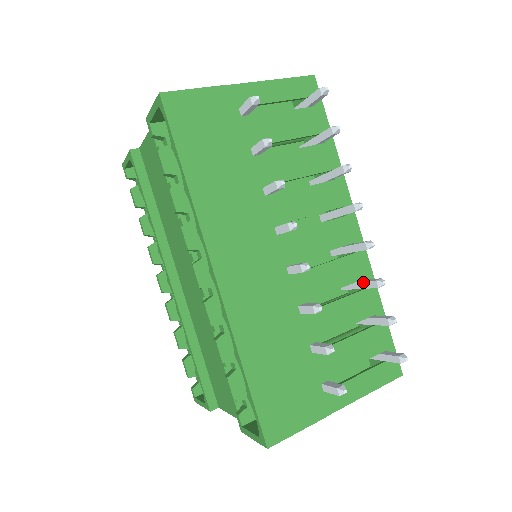
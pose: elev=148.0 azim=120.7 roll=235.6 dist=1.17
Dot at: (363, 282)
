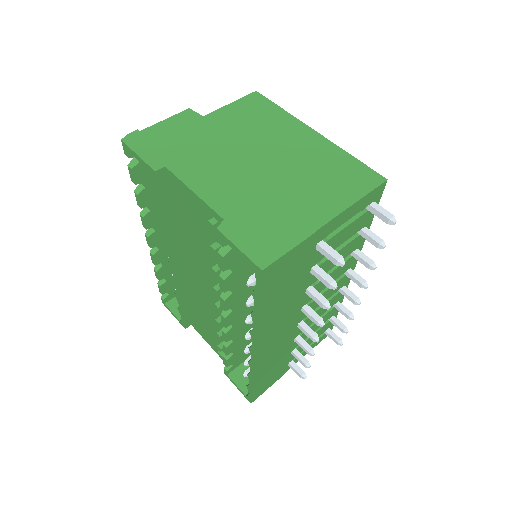
Dot at: (338, 307)
